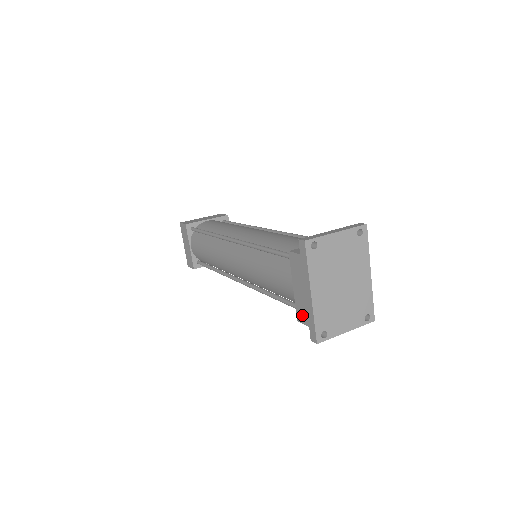
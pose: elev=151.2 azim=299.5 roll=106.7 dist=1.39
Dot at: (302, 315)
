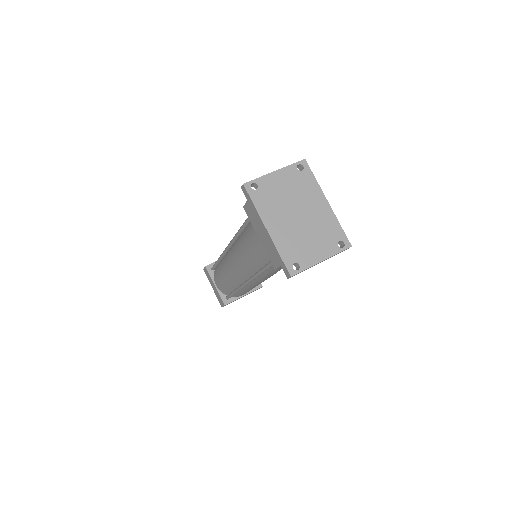
Dot at: (273, 259)
